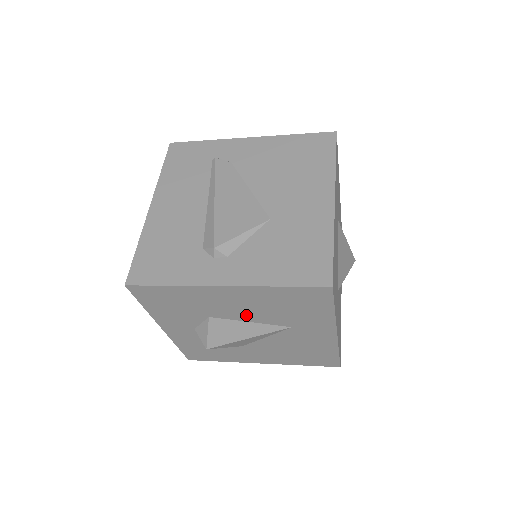
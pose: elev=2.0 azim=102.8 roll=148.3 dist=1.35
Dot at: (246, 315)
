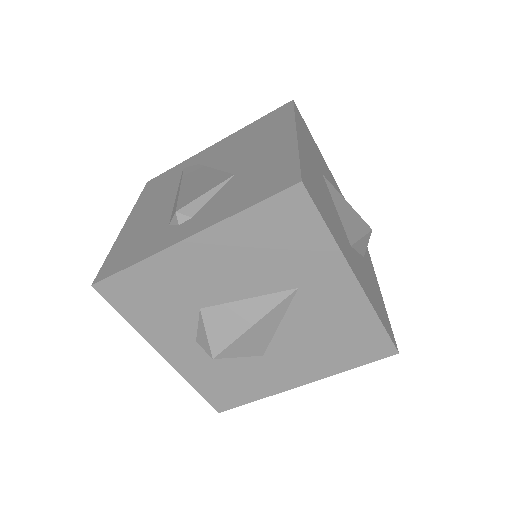
Dot at: (237, 286)
